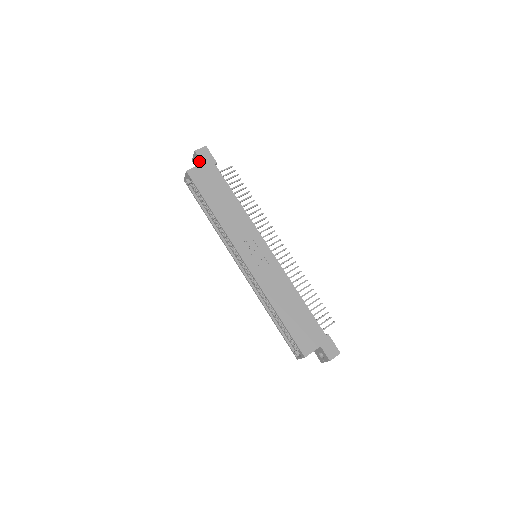
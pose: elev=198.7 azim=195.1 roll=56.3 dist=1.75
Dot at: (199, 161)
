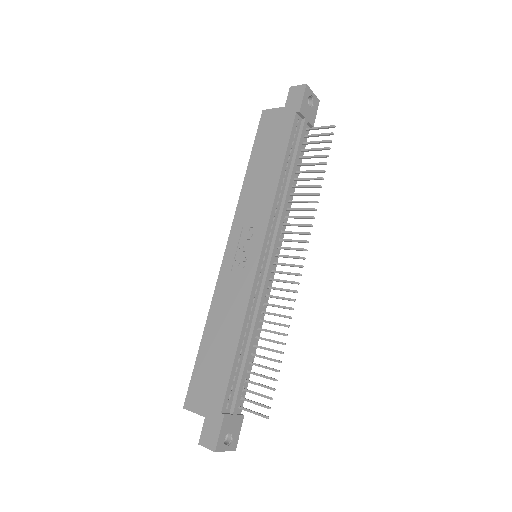
Dot at: occluded
